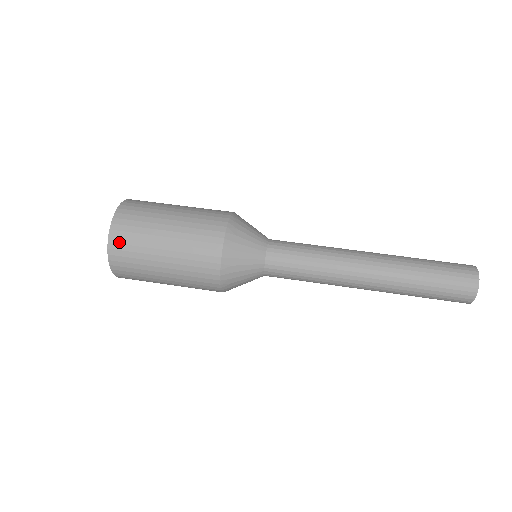
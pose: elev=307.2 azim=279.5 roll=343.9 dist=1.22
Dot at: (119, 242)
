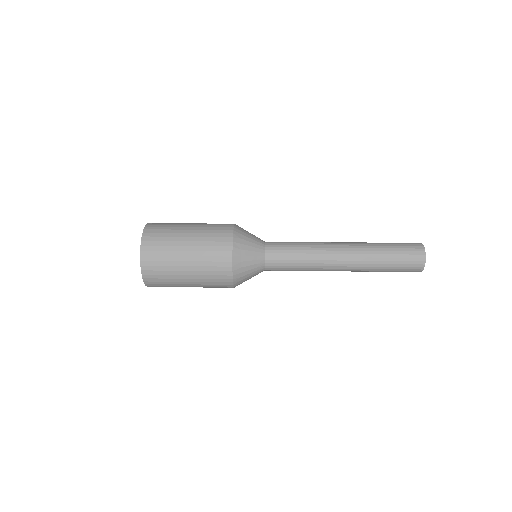
Dot at: (150, 240)
